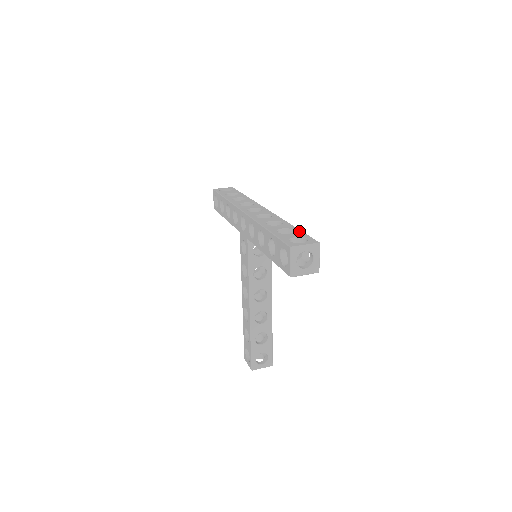
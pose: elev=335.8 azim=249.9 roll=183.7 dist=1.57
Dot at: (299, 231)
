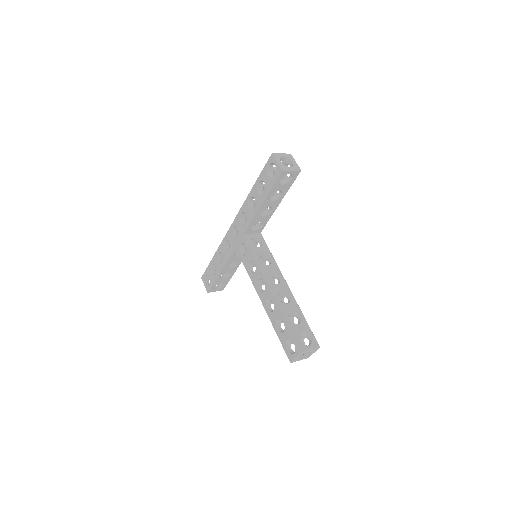
Dot at: occluded
